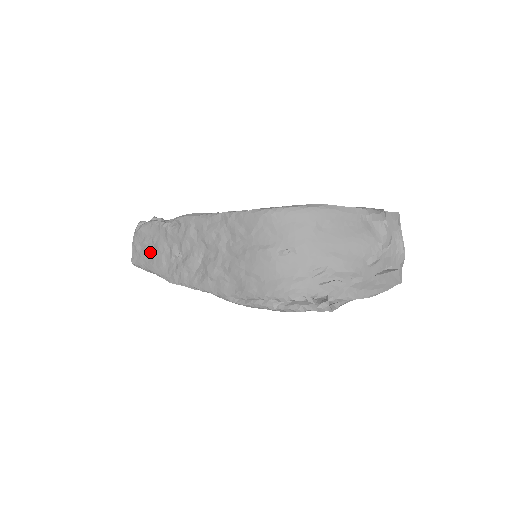
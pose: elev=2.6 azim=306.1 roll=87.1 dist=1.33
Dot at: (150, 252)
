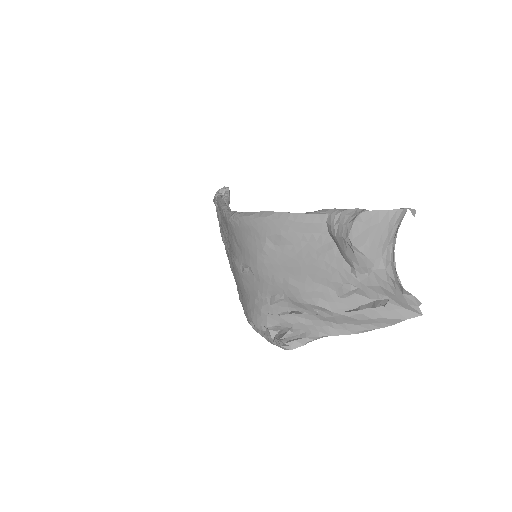
Dot at: occluded
